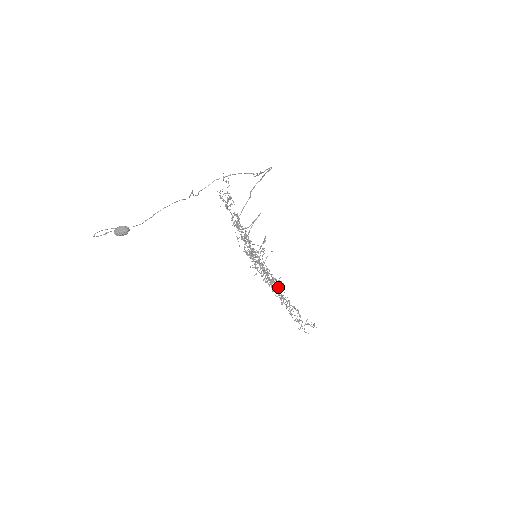
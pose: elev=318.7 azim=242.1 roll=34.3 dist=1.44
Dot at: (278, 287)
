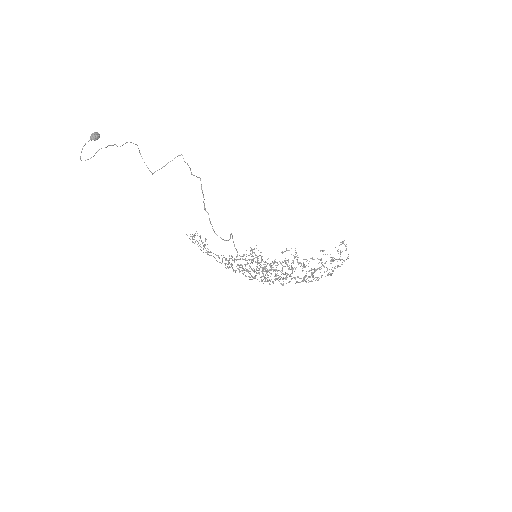
Dot at: occluded
